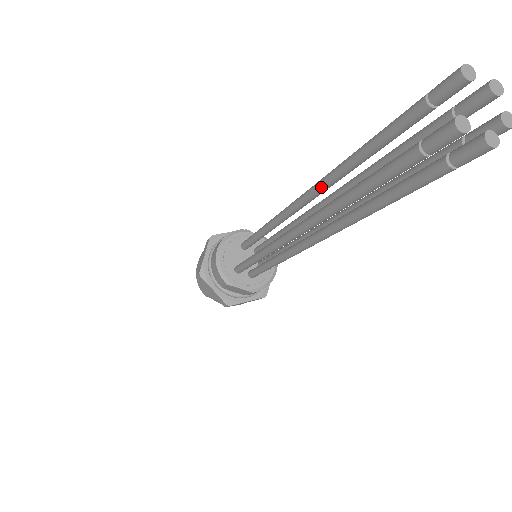
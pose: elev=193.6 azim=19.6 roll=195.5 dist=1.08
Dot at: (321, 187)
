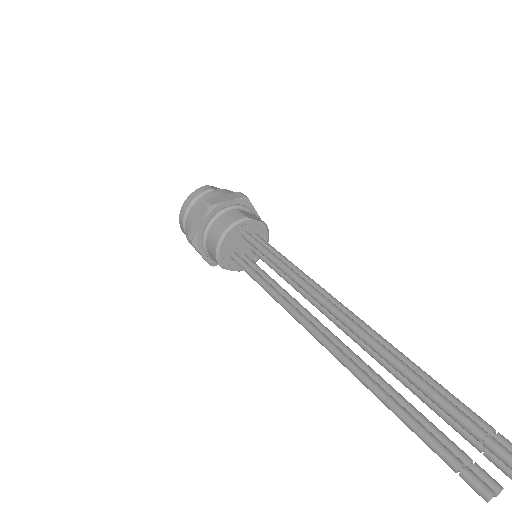
Dot at: occluded
